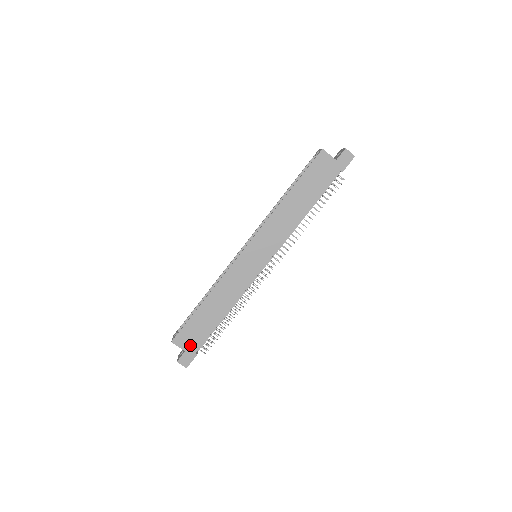
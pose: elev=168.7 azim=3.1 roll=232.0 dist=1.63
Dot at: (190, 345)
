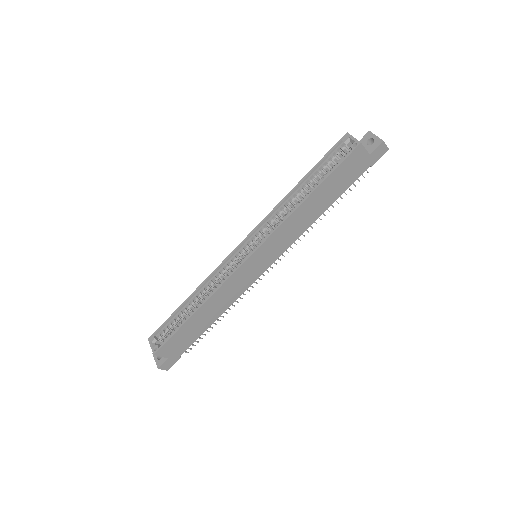
Dot at: (174, 352)
